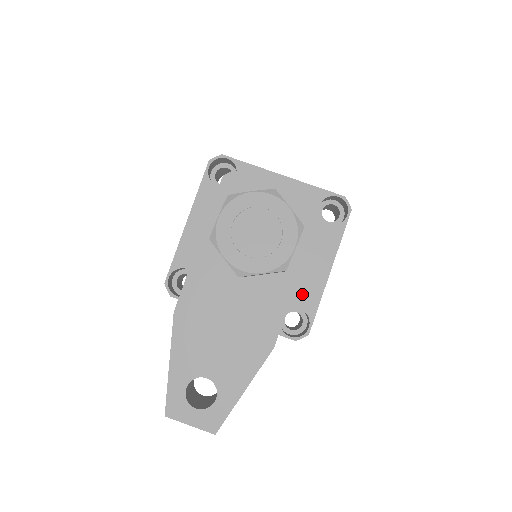
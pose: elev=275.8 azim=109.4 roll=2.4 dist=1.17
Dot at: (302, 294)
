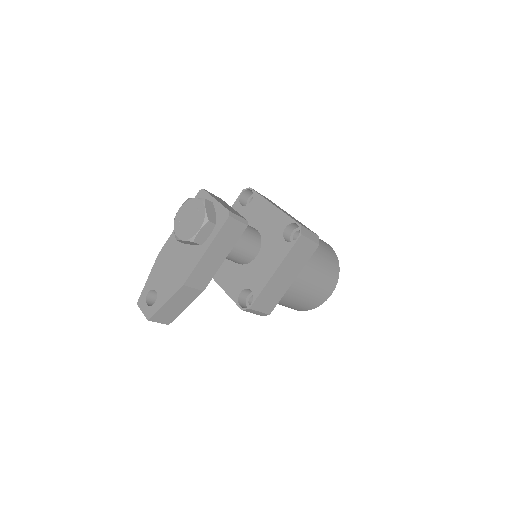
Dot at: (255, 282)
